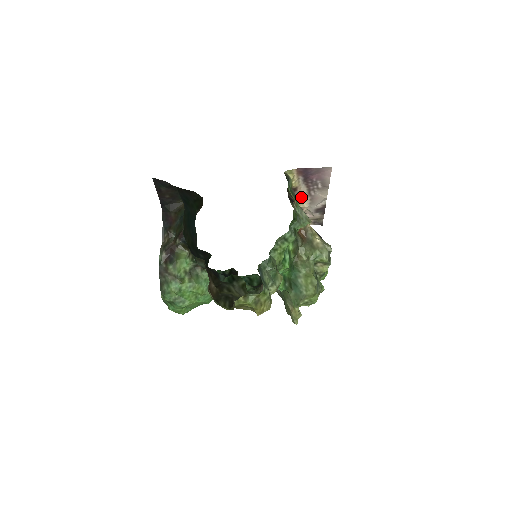
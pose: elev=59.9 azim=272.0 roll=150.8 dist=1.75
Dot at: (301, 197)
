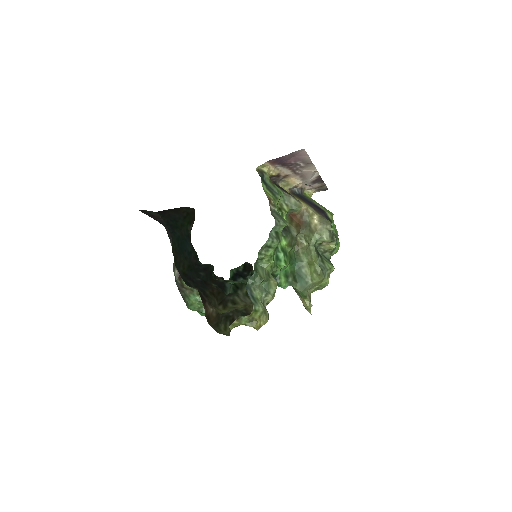
Dot at: (289, 178)
